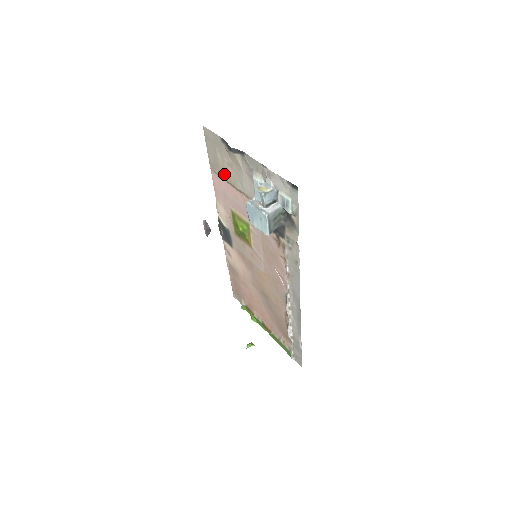
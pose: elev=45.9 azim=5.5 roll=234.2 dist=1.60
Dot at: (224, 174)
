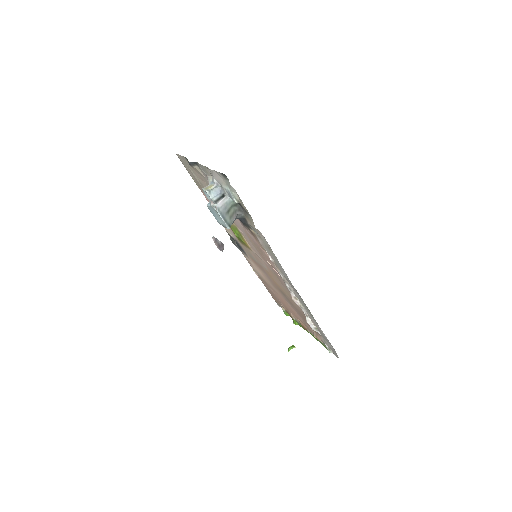
Dot at: occluded
